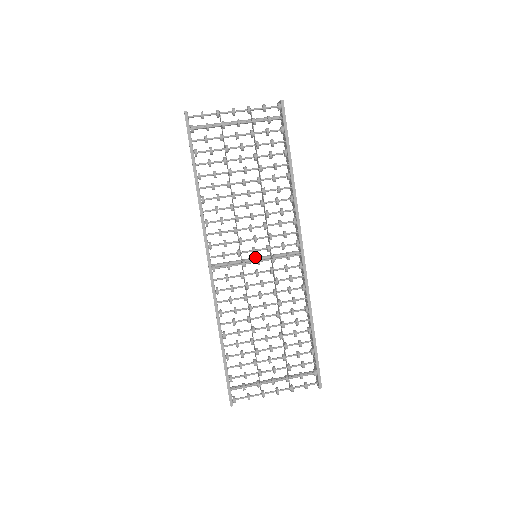
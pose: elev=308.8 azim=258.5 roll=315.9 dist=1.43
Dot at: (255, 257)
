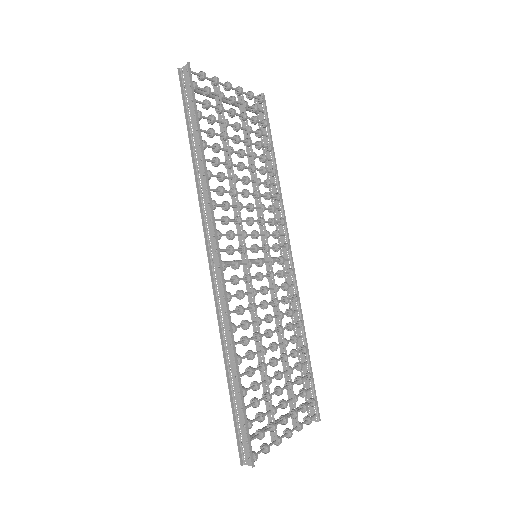
Dot at: (251, 259)
